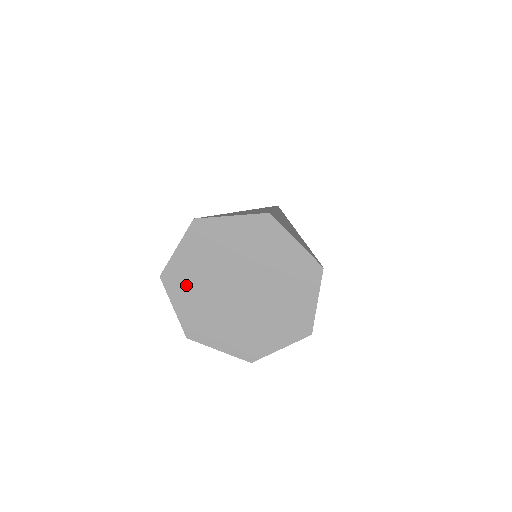
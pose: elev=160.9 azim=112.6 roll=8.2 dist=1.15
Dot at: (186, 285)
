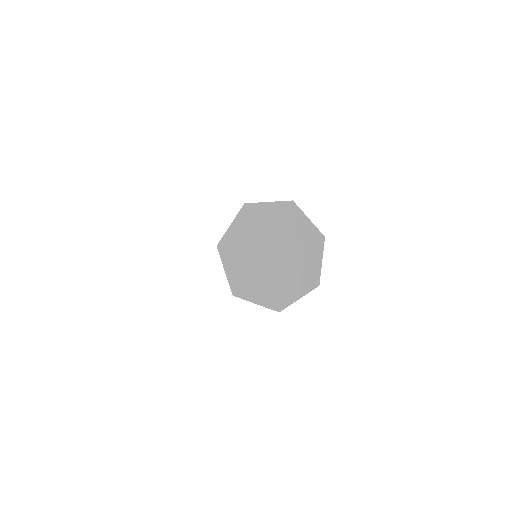
Dot at: (236, 252)
